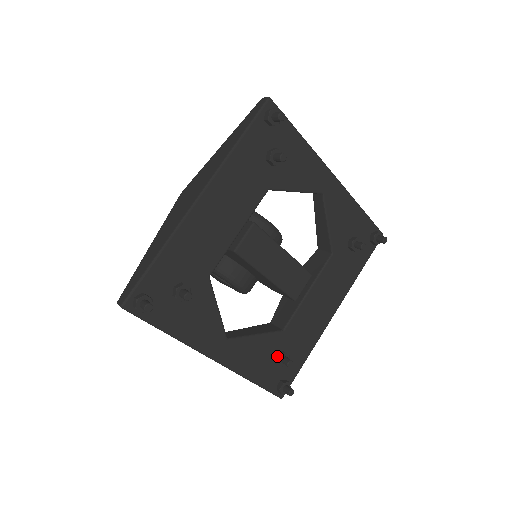
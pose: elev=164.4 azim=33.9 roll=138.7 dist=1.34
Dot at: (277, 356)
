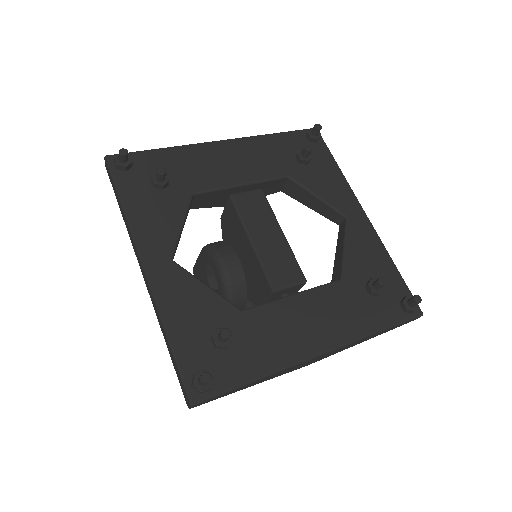
Dot at: (217, 330)
